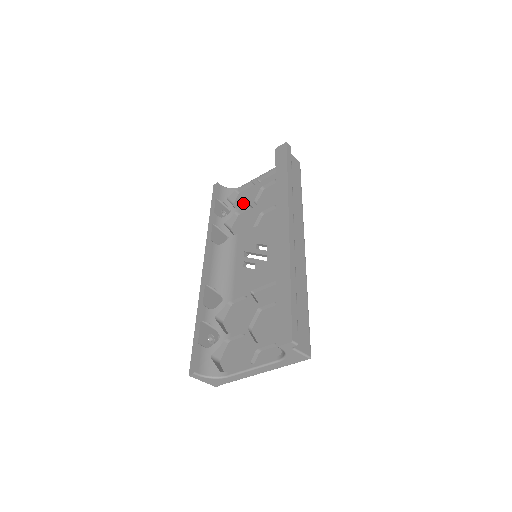
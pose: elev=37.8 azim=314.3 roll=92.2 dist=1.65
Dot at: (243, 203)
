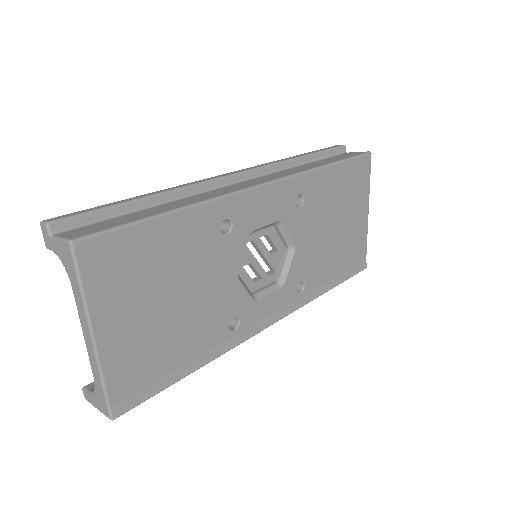
Dot at: occluded
